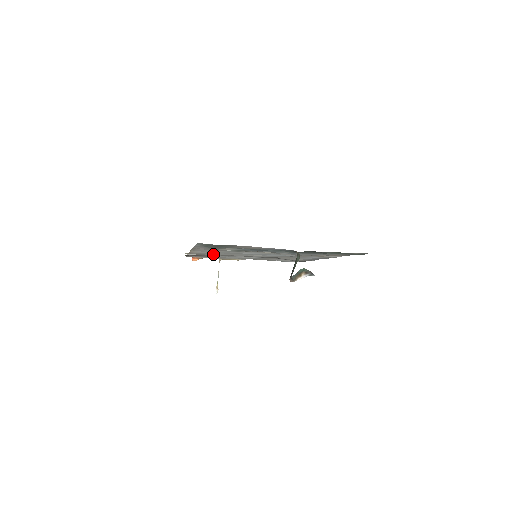
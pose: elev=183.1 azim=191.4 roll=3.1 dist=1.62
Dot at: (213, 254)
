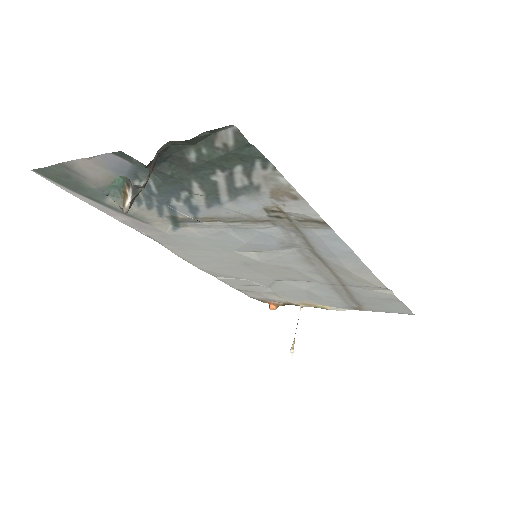
Dot at: (217, 263)
